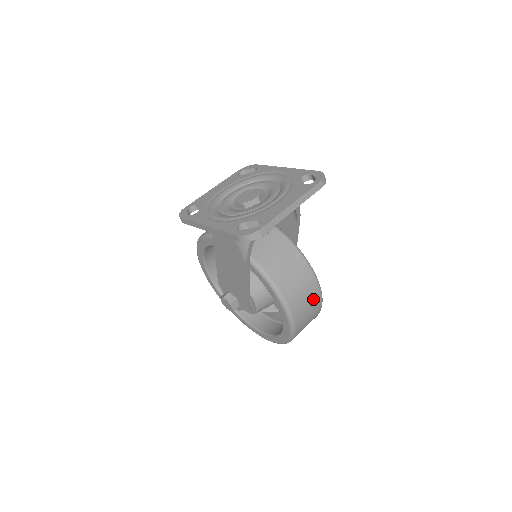
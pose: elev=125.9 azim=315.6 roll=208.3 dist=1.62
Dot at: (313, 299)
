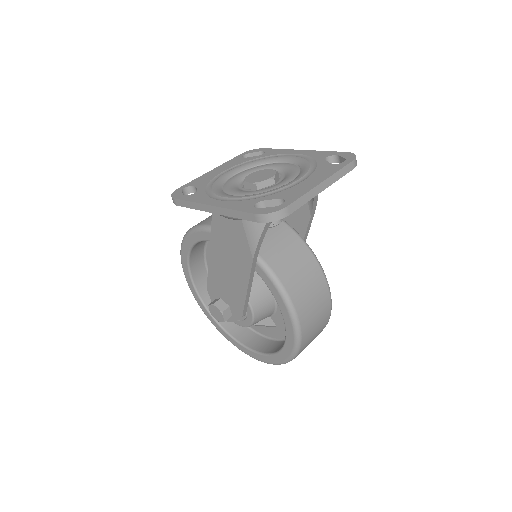
Dot at: (323, 310)
